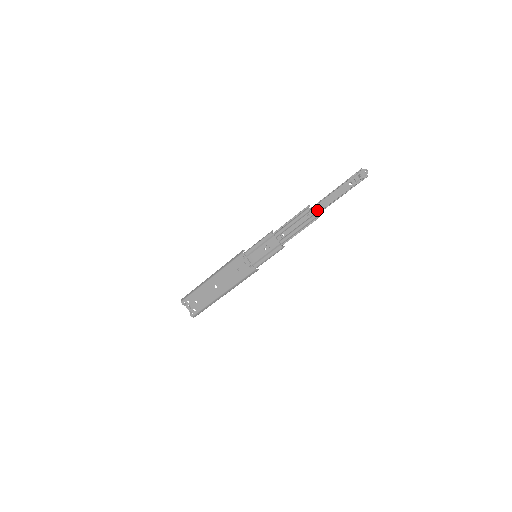
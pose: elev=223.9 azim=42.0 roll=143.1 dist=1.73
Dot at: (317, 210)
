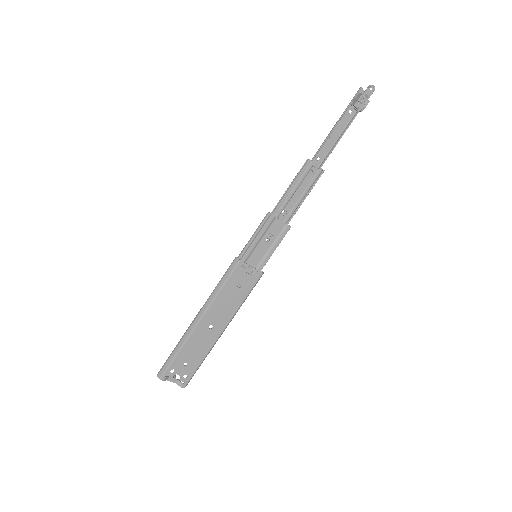
Dot at: (318, 161)
